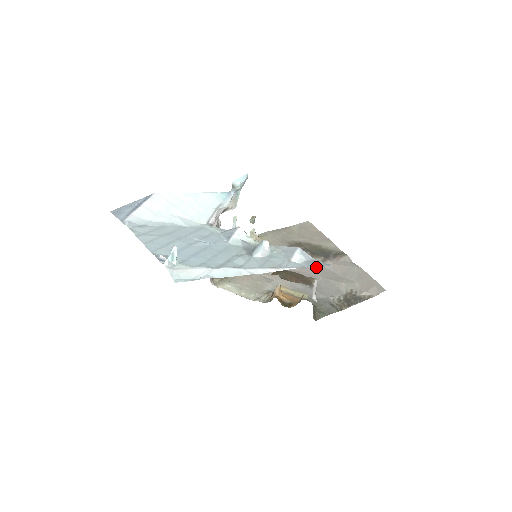
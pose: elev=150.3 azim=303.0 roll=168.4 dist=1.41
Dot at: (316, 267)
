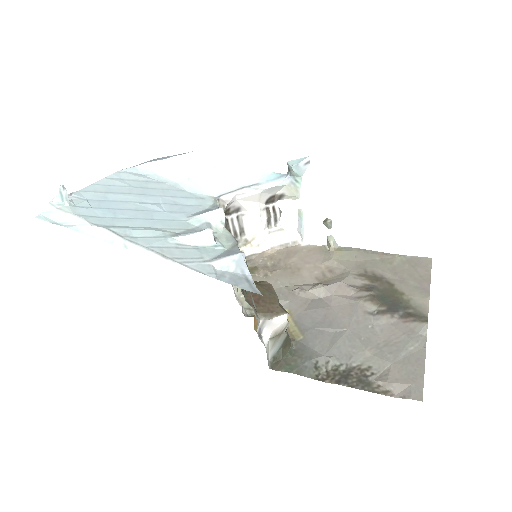
Dot at: (358, 314)
